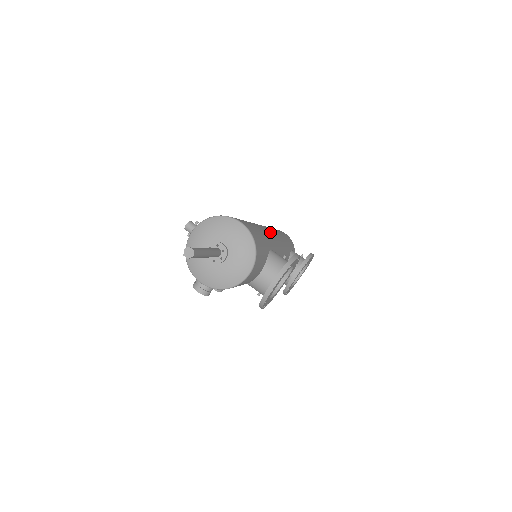
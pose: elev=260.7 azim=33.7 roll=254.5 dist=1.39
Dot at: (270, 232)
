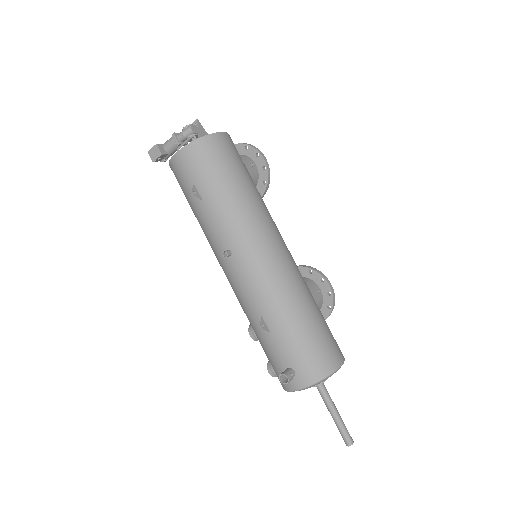
Dot at: (291, 259)
